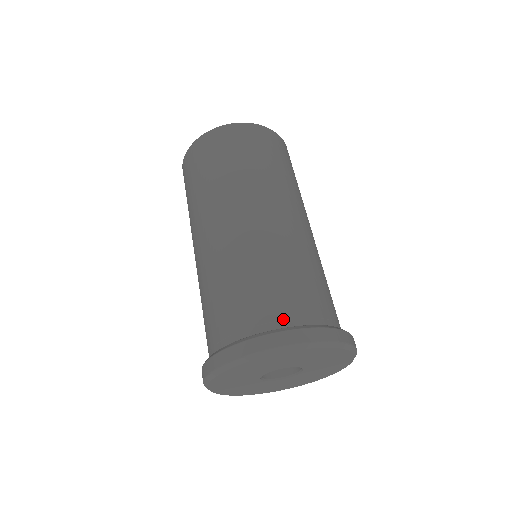
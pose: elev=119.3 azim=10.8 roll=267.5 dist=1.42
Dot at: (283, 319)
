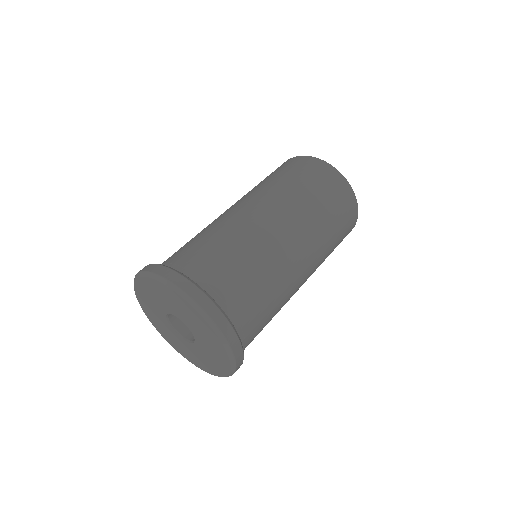
Dot at: (190, 270)
